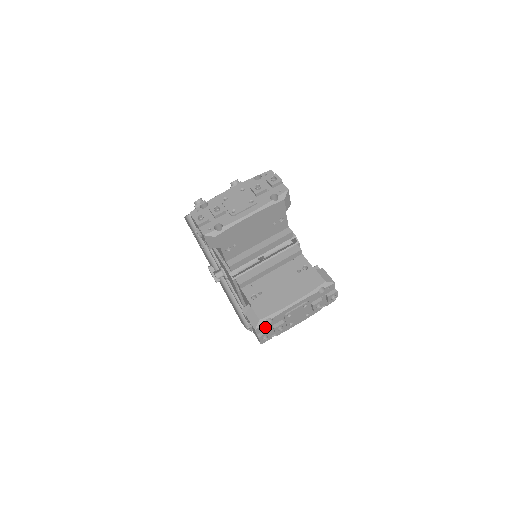
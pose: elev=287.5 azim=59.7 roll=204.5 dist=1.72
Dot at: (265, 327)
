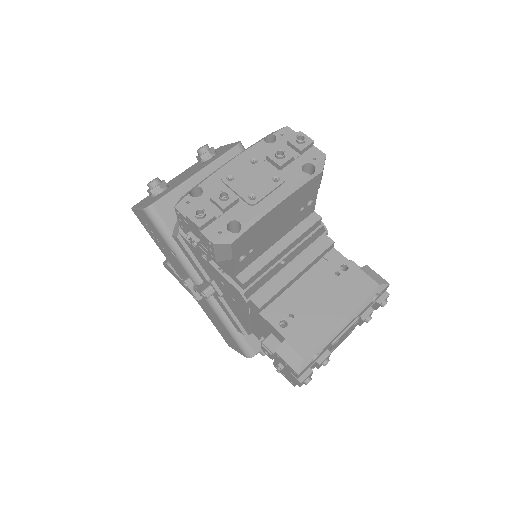
Dot at: (308, 366)
